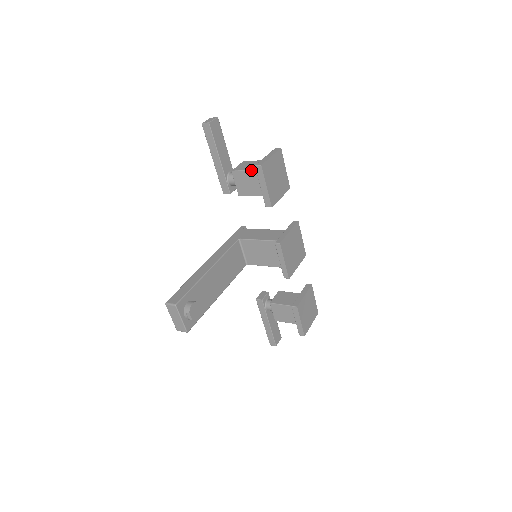
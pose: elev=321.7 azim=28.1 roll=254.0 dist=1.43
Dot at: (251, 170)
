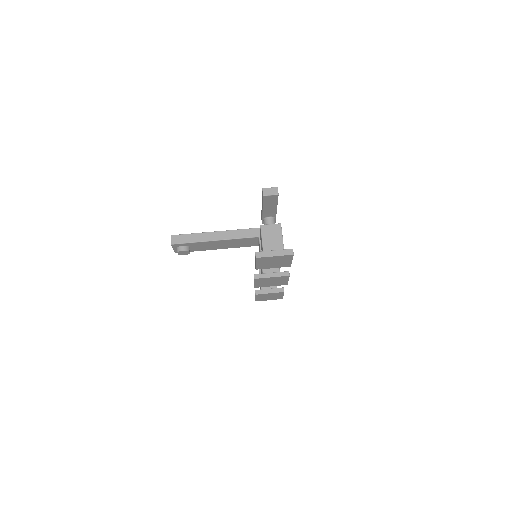
Dot at: (262, 244)
